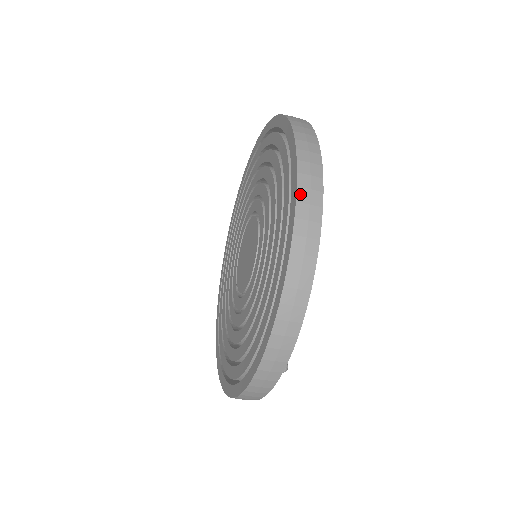
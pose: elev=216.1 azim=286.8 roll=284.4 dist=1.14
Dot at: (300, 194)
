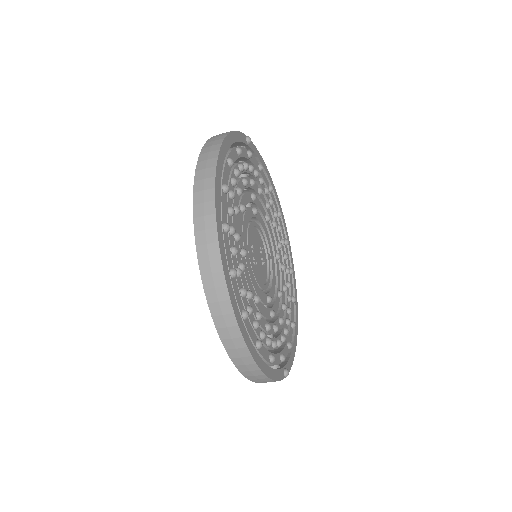
Dot at: (221, 333)
